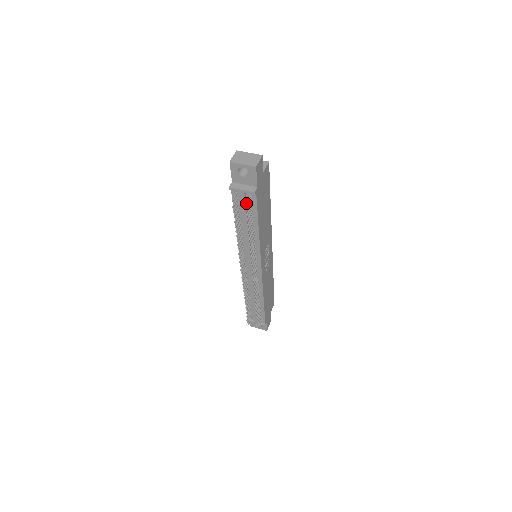
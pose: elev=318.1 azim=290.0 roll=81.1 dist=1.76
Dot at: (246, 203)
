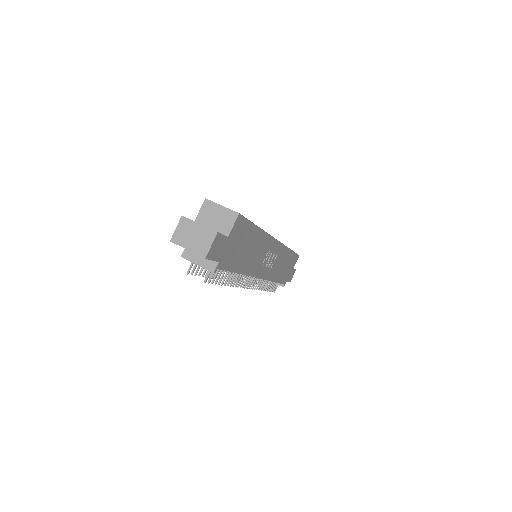
Dot at: (205, 281)
